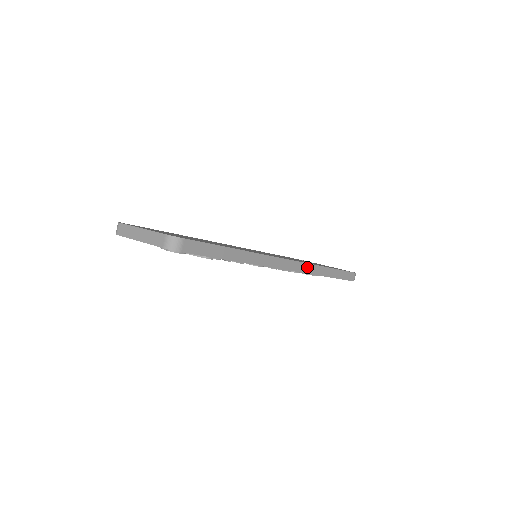
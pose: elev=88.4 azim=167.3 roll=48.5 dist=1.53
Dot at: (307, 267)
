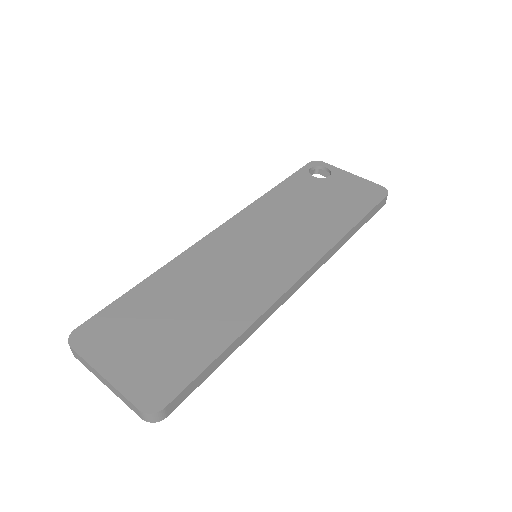
Dot at: (325, 257)
